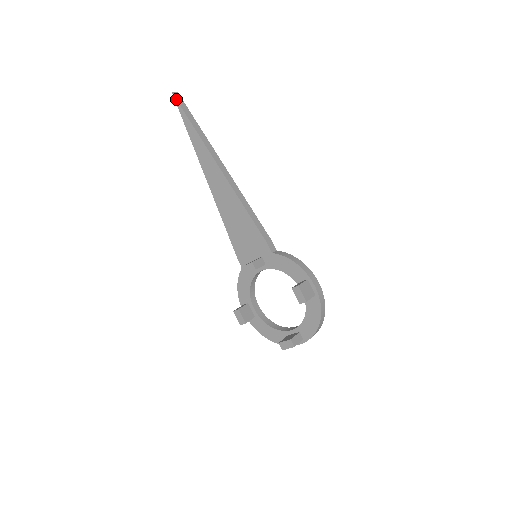
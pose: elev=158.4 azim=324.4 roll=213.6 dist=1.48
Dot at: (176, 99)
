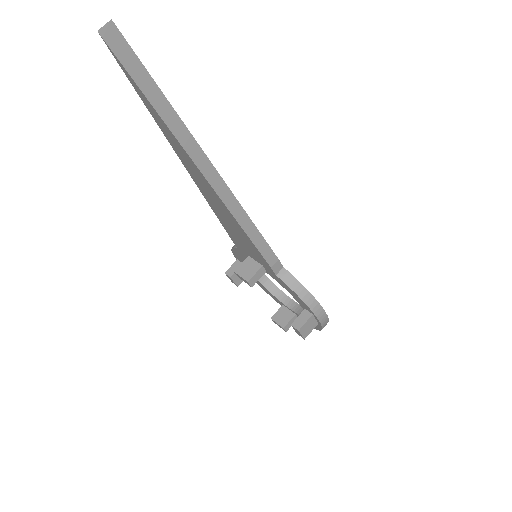
Dot at: (110, 49)
